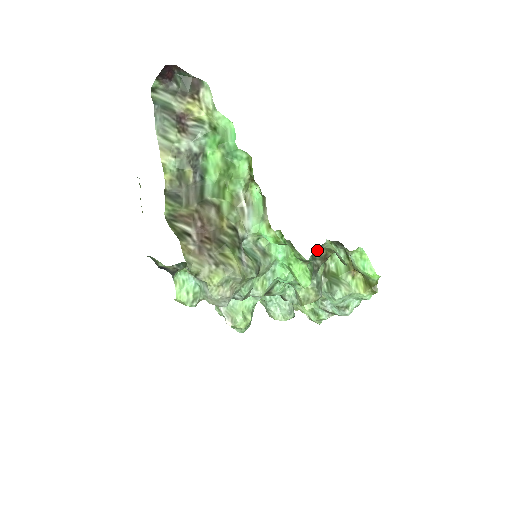
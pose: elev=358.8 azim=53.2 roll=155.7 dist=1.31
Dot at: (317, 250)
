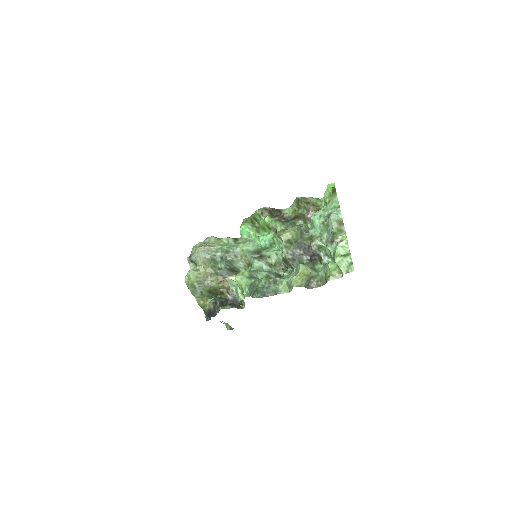
Dot at: (287, 219)
